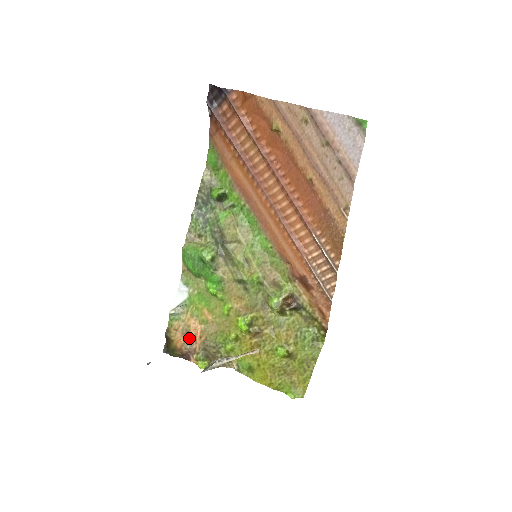
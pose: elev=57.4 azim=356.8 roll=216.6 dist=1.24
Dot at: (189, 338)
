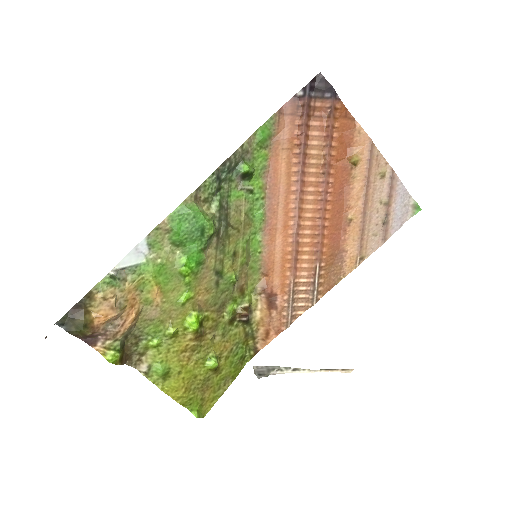
Dot at: (118, 316)
